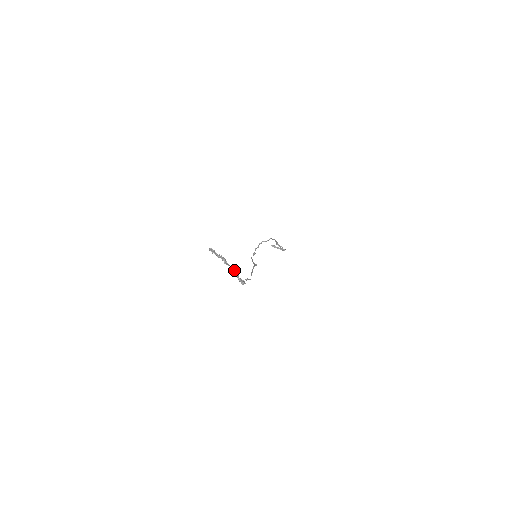
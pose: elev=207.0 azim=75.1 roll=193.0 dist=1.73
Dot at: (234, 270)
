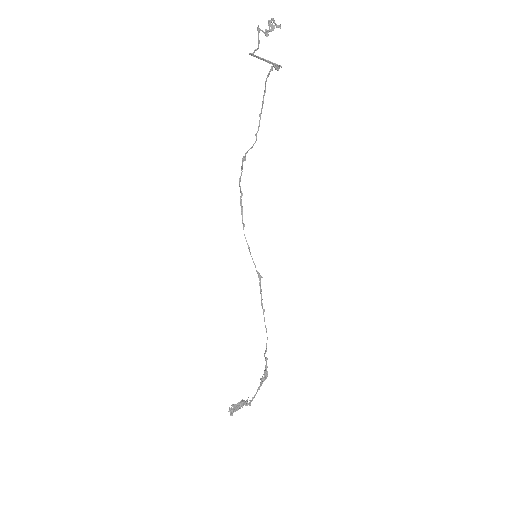
Dot at: occluded
